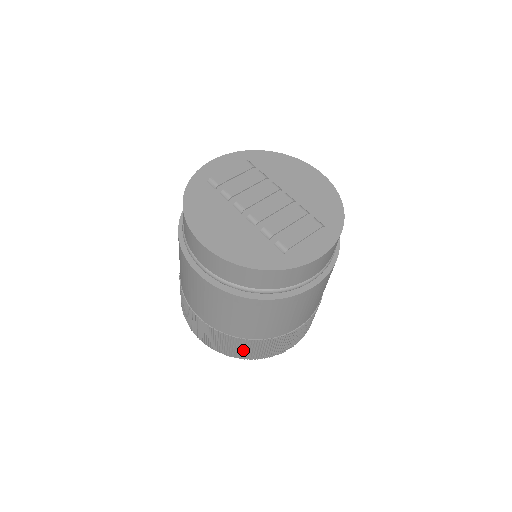
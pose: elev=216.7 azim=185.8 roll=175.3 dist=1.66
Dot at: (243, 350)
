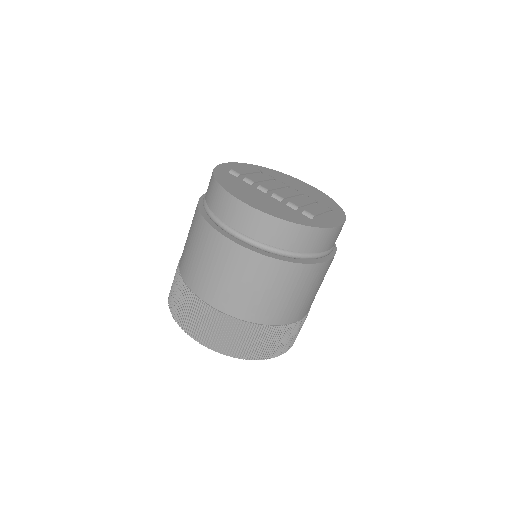
Dot at: (250, 343)
